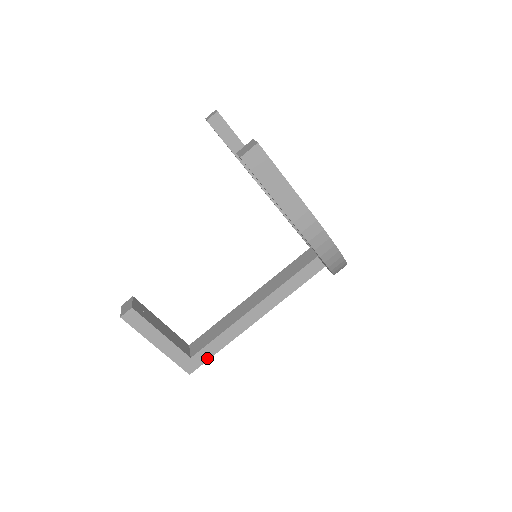
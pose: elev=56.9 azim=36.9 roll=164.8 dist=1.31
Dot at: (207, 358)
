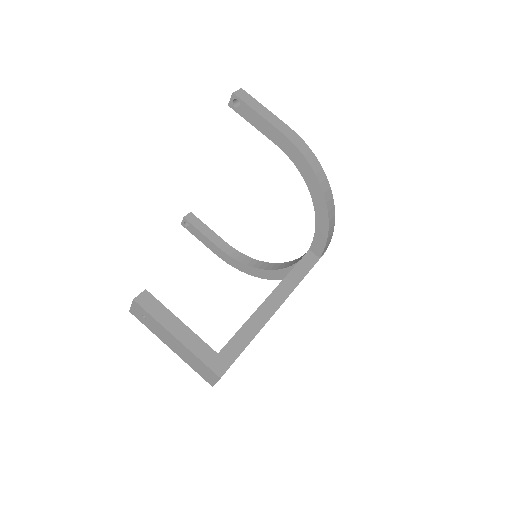
Dot at: (236, 354)
